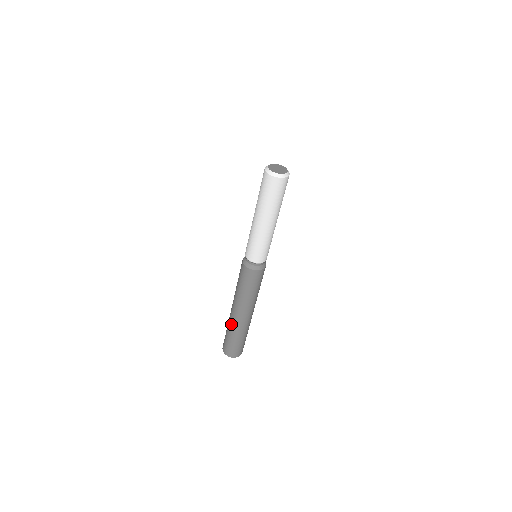
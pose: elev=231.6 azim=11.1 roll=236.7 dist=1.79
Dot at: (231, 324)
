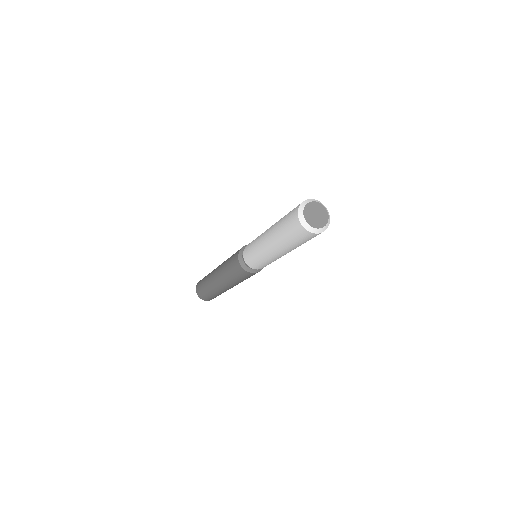
Dot at: (219, 292)
